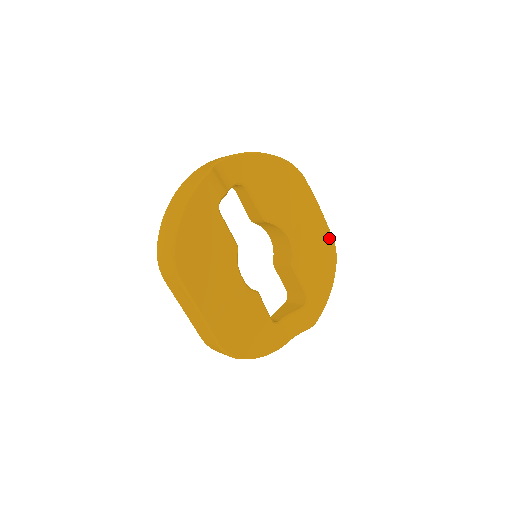
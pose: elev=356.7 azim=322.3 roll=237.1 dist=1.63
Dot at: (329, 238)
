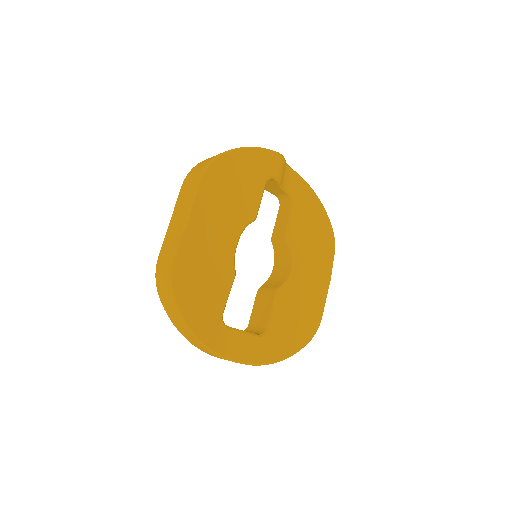
Dot at: (319, 313)
